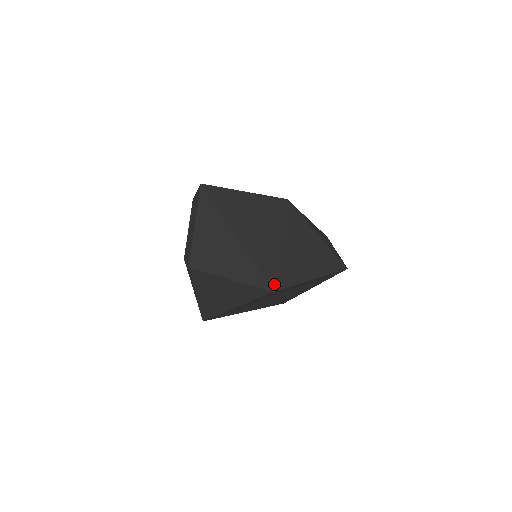
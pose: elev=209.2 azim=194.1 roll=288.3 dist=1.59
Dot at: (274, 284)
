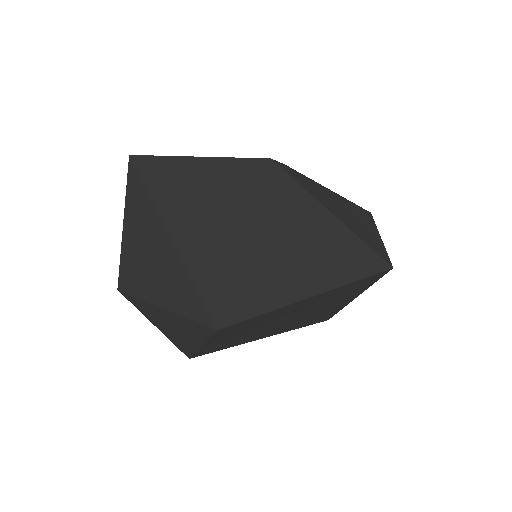
Dot at: (221, 315)
